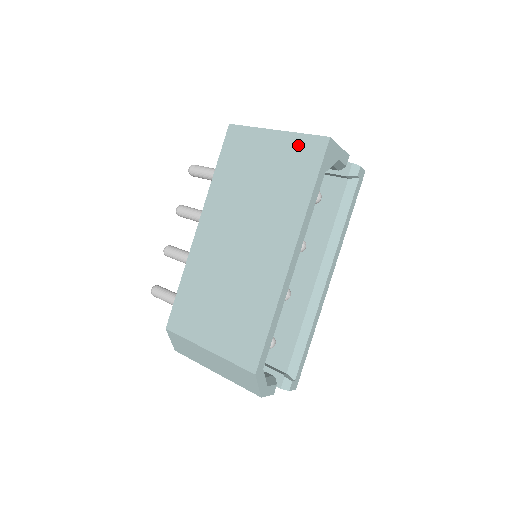
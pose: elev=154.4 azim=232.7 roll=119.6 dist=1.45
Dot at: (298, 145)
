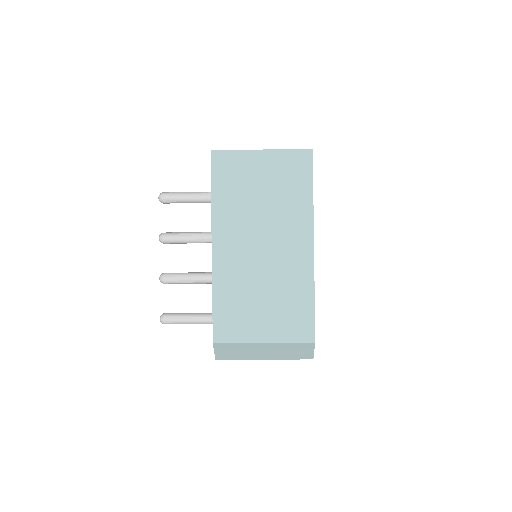
Dot at: (287, 159)
